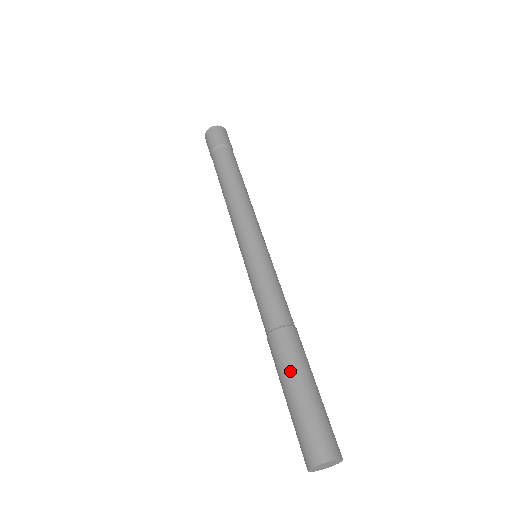
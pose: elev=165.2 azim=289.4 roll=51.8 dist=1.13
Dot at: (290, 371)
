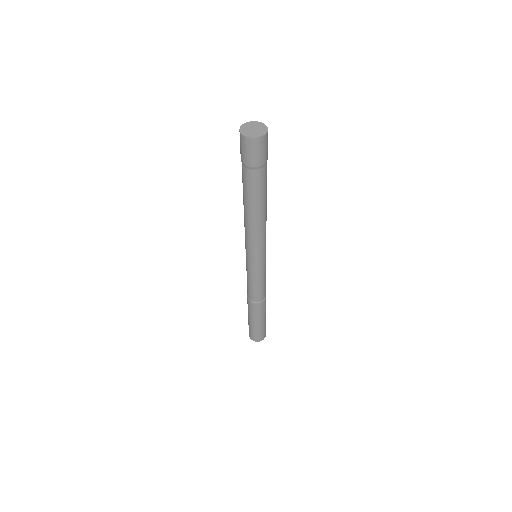
Dot at: (249, 315)
